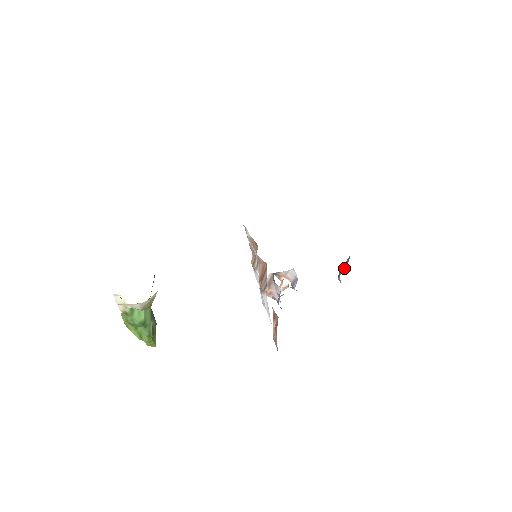
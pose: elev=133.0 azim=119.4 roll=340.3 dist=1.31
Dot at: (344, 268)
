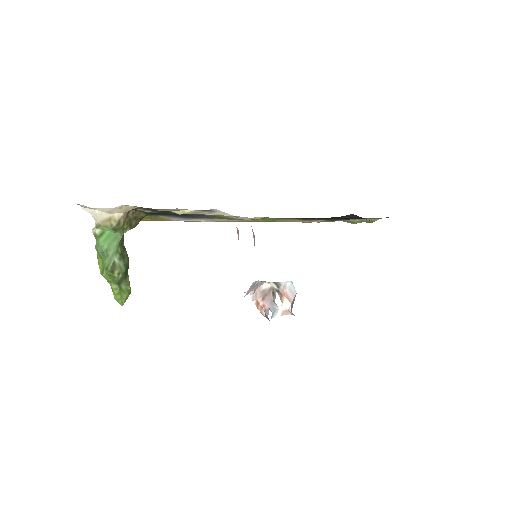
Dot at: occluded
